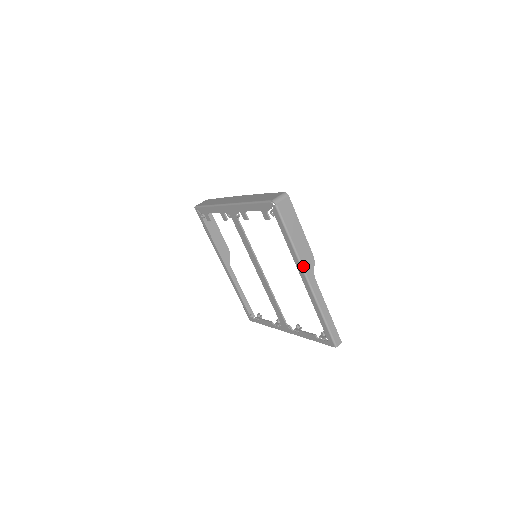
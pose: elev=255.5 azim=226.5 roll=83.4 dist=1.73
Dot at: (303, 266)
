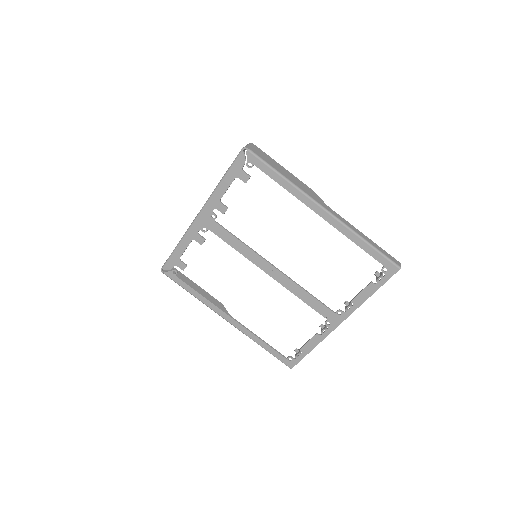
Dot at: (311, 197)
